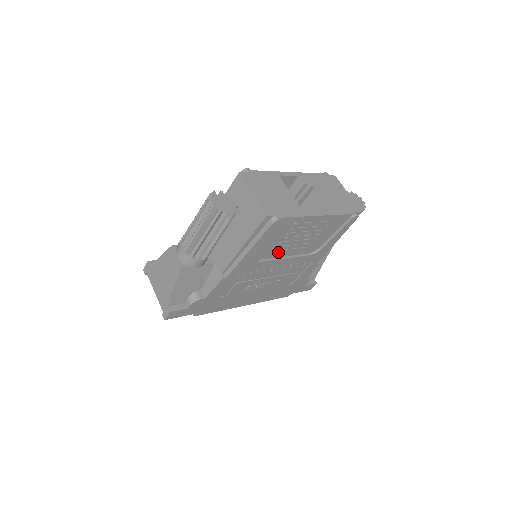
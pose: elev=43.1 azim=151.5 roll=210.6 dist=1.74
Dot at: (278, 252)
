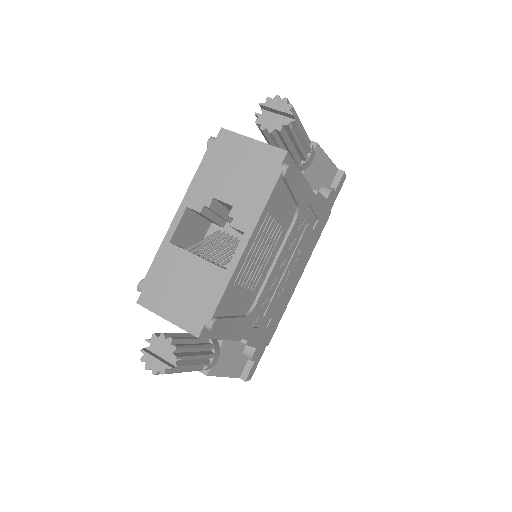
Dot at: (260, 279)
